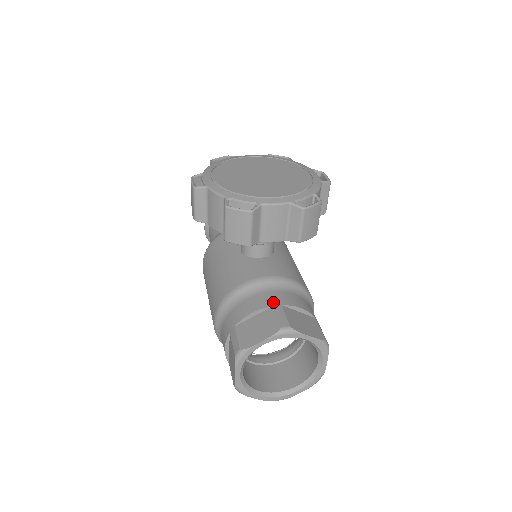
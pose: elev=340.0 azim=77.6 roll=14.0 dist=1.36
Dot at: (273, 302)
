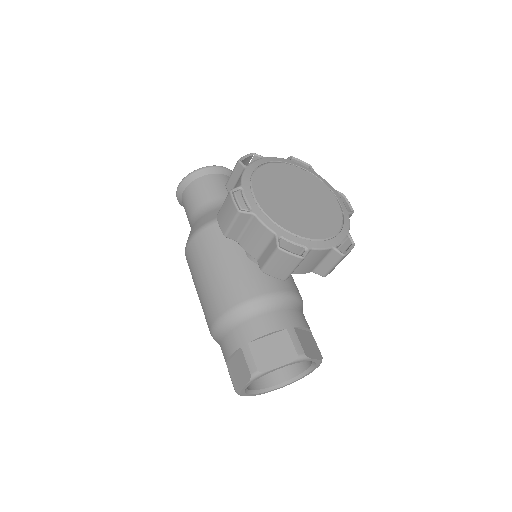
Dot at: (286, 323)
